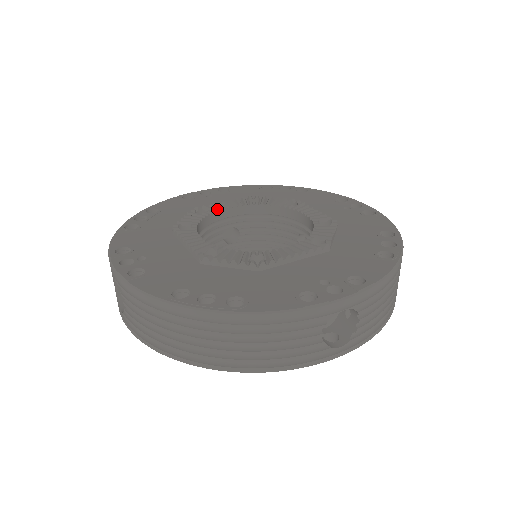
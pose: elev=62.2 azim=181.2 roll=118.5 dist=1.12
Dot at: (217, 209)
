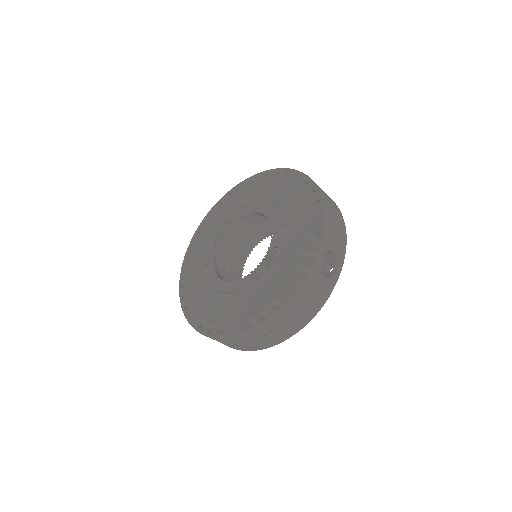
Dot at: (249, 211)
